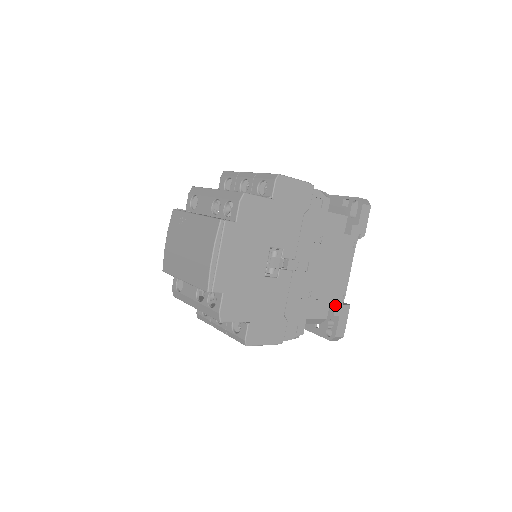
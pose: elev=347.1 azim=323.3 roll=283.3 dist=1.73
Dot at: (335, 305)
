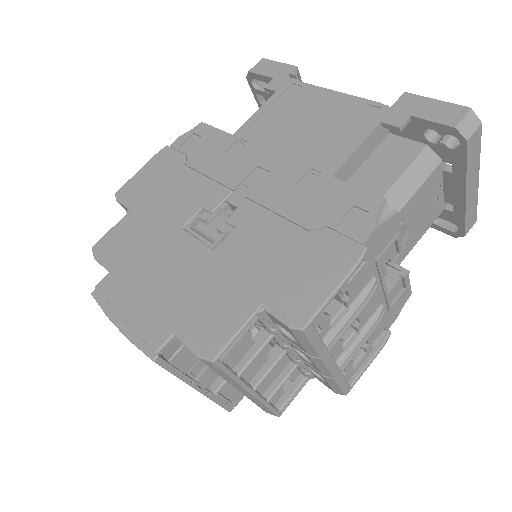
Dot at: (378, 124)
